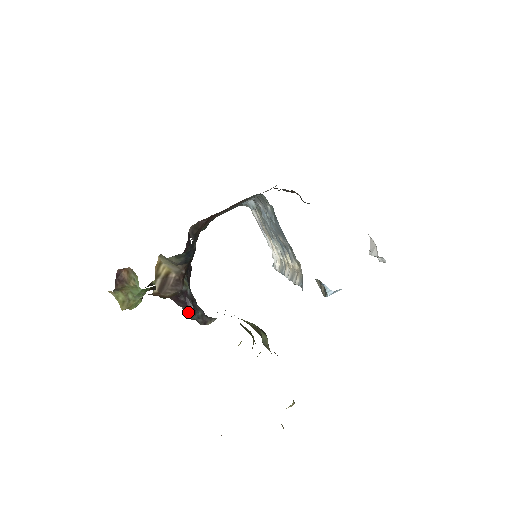
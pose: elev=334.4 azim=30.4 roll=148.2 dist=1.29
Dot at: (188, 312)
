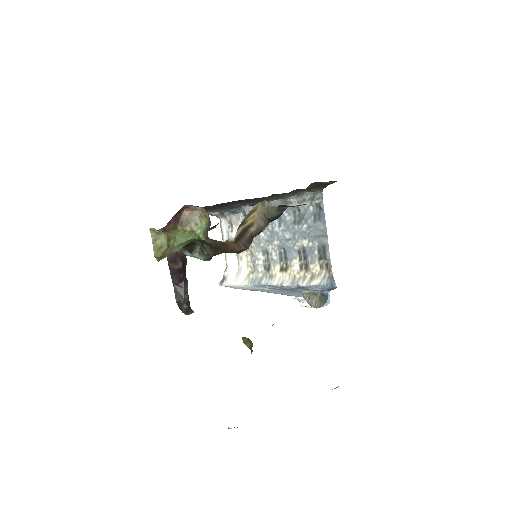
Dot at: (181, 292)
